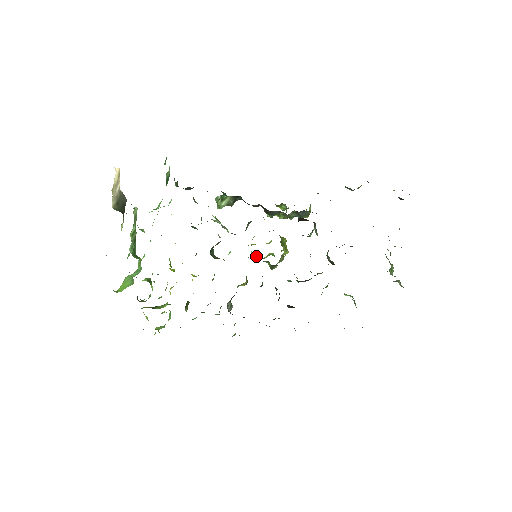
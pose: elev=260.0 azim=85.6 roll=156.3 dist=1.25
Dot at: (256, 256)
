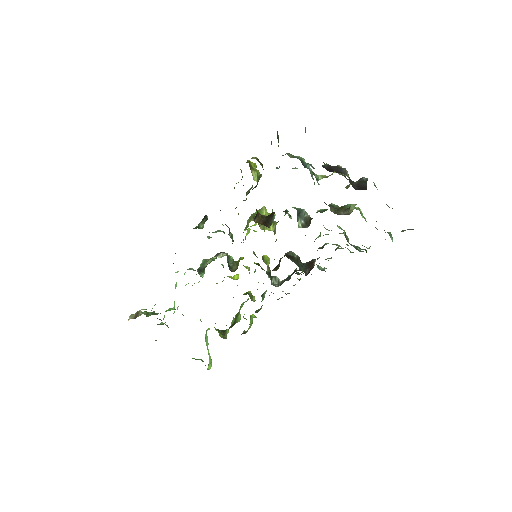
Dot at: occluded
